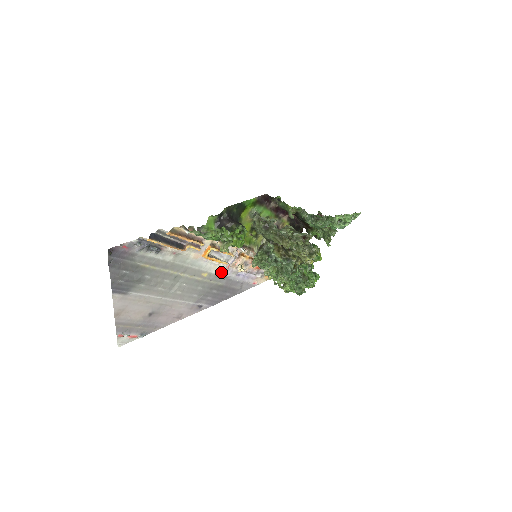
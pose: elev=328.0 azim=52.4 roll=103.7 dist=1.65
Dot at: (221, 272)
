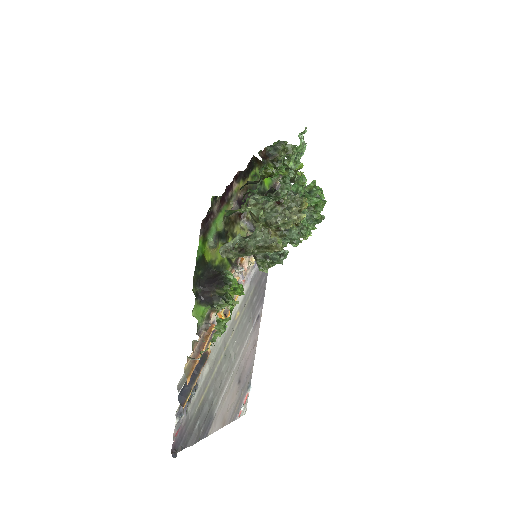
Dot at: (244, 291)
